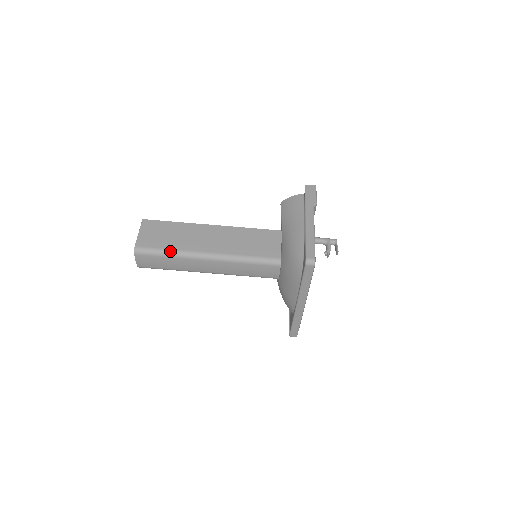
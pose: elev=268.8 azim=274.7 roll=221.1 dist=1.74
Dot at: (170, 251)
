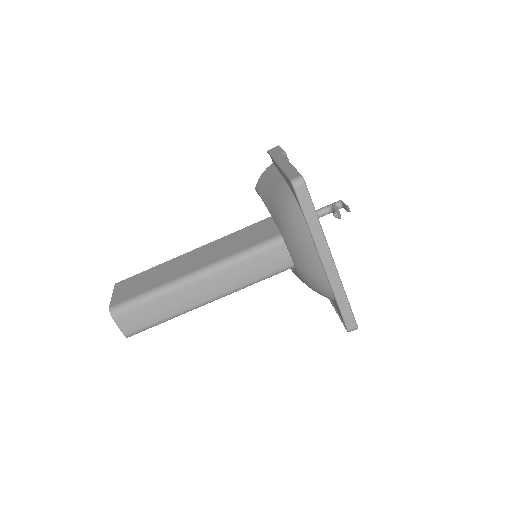
Dot at: (150, 292)
